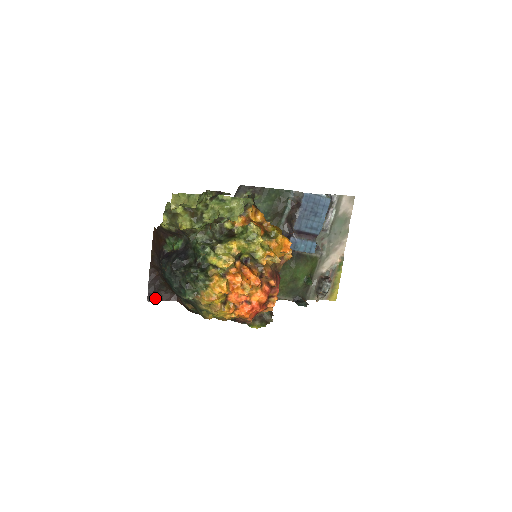
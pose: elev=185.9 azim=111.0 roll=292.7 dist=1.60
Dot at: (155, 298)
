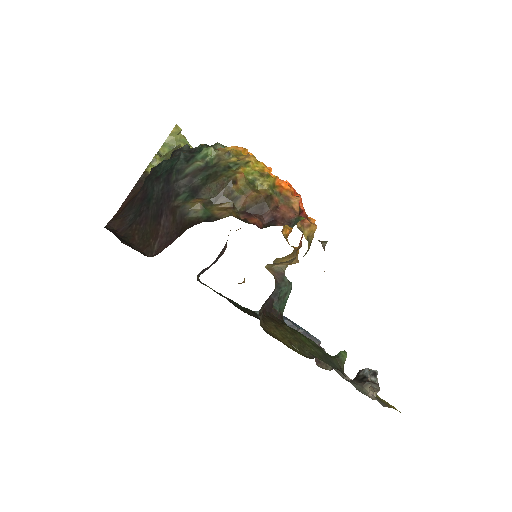
Dot at: occluded
